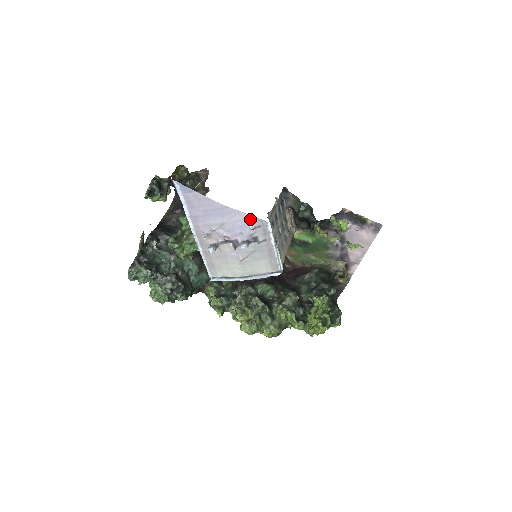
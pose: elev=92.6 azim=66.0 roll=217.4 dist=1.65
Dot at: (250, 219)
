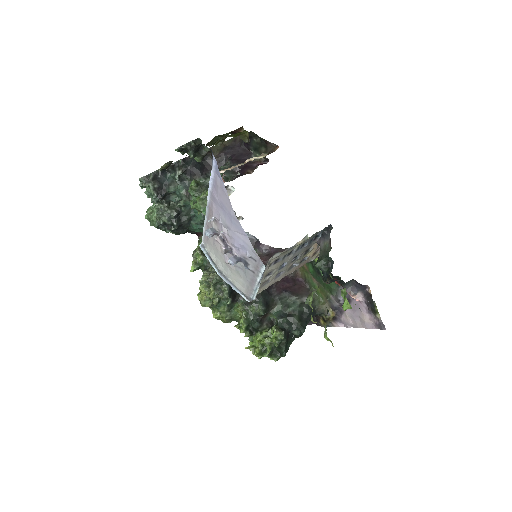
Dot at: (251, 249)
